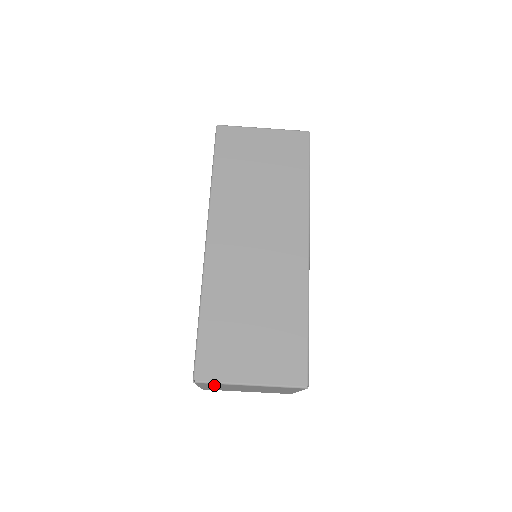
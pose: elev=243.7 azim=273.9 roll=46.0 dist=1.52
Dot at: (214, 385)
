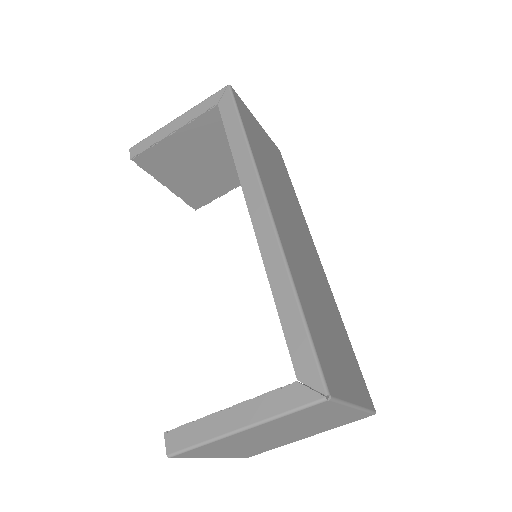
Dot at: (304, 415)
